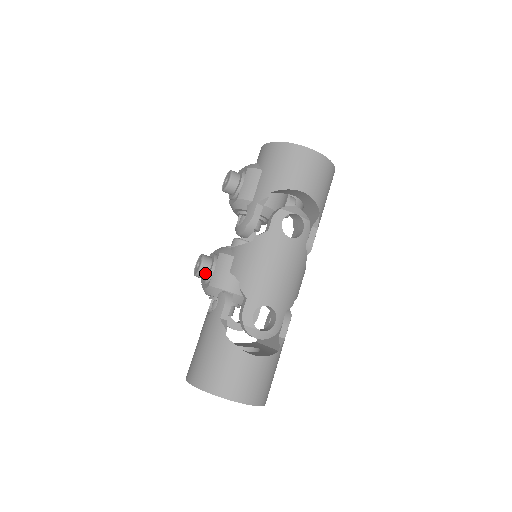
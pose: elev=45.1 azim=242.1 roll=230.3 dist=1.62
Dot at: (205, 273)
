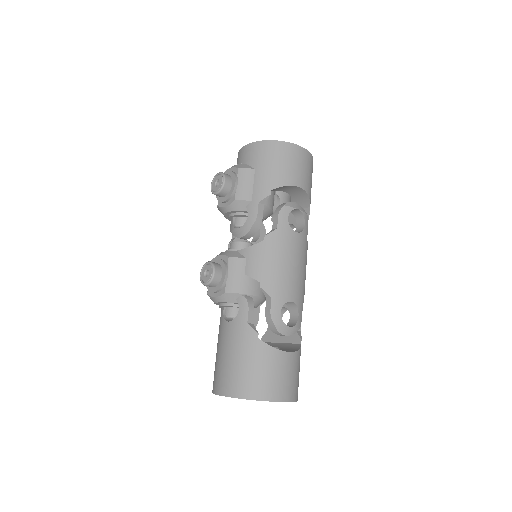
Dot at: (218, 280)
